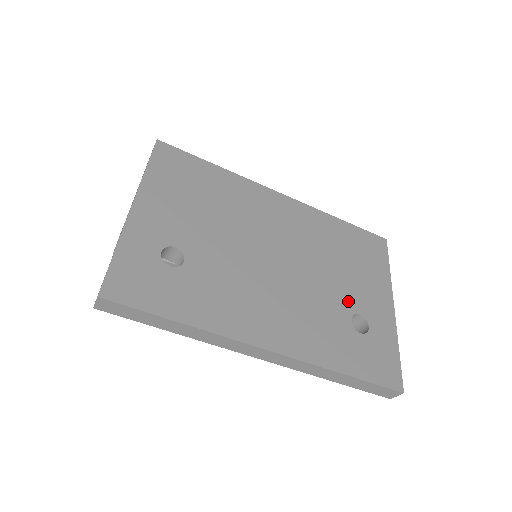
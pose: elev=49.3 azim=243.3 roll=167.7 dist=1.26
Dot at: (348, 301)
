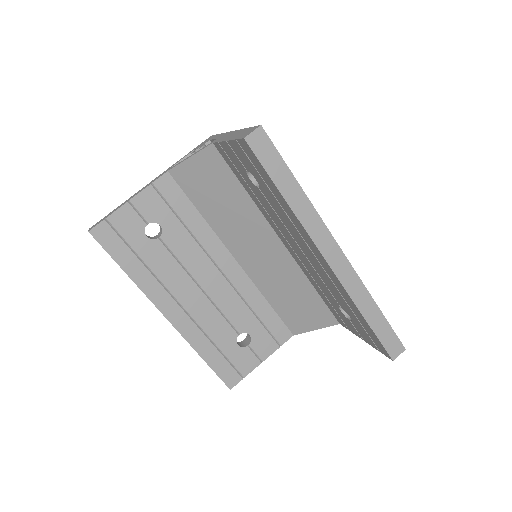
Dot at: occluded
